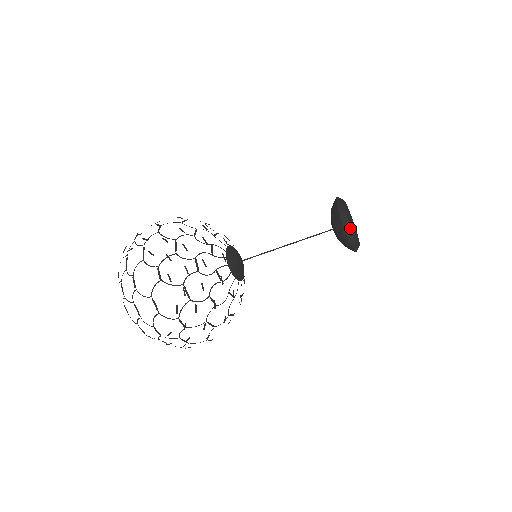
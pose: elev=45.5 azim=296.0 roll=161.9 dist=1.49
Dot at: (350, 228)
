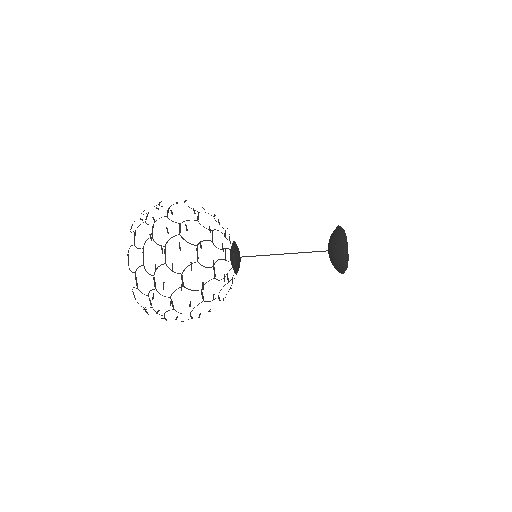
Dot at: (347, 247)
